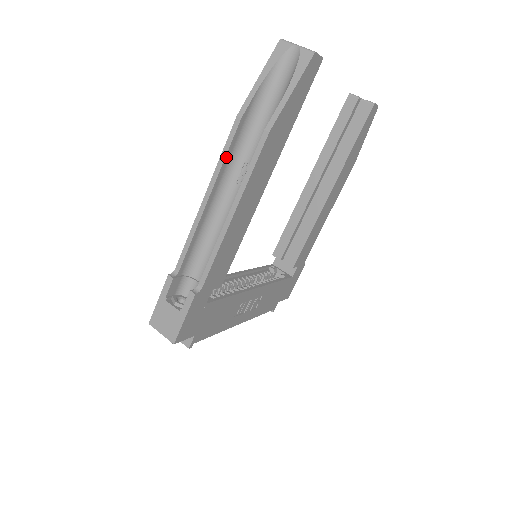
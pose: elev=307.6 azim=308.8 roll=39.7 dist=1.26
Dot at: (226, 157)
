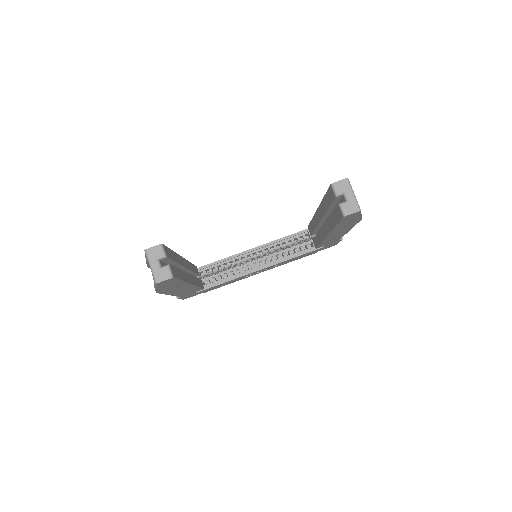
Dot at: occluded
